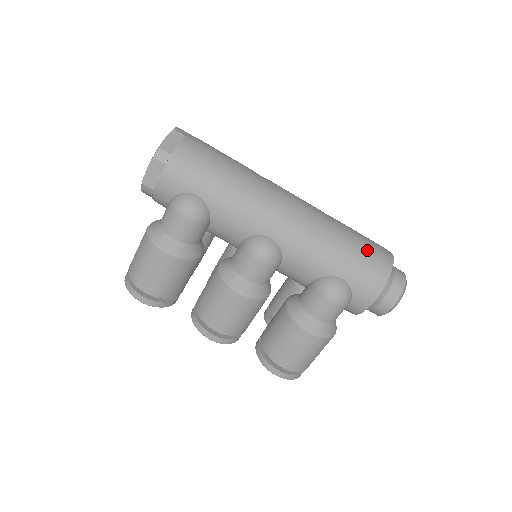
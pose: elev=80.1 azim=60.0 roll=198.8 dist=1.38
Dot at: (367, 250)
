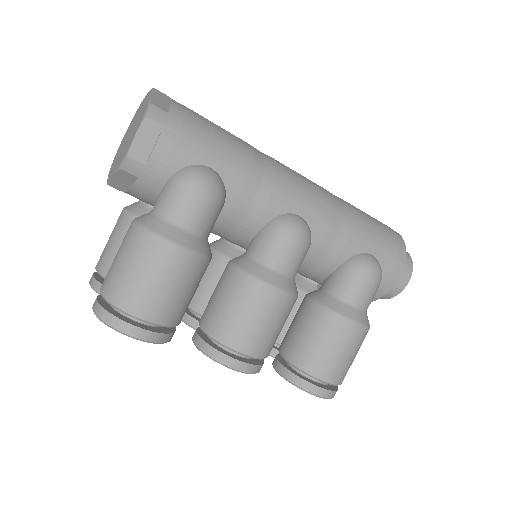
Dot at: (379, 223)
